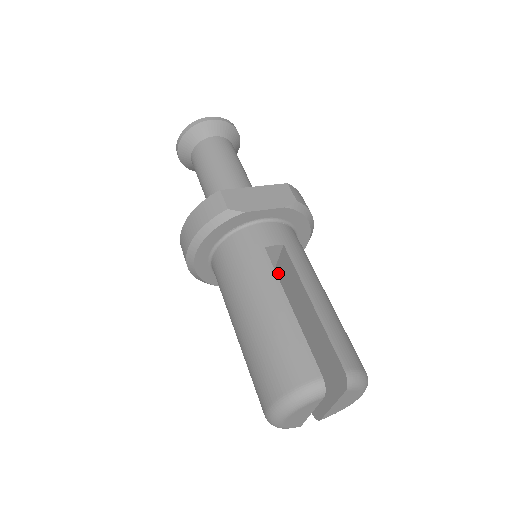
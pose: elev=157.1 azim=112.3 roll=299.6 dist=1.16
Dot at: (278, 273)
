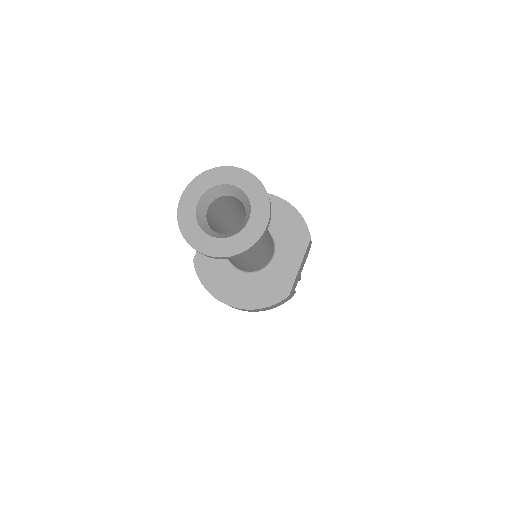
Dot at: occluded
